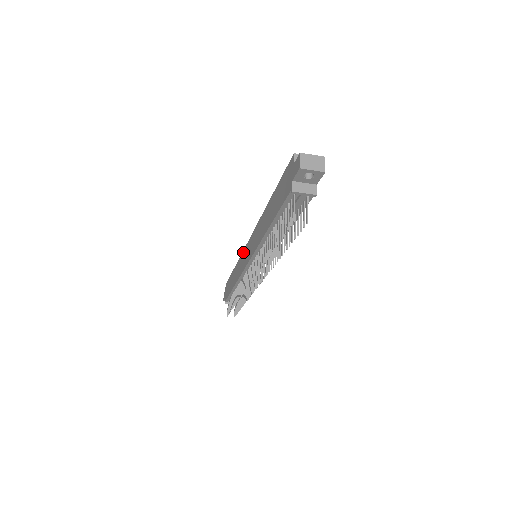
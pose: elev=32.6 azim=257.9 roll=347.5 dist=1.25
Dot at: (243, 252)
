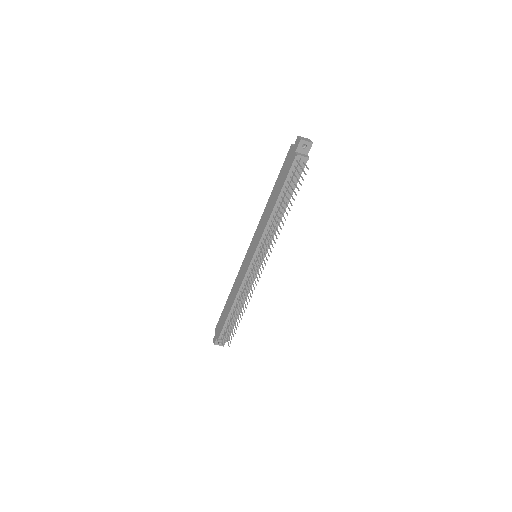
Dot at: (242, 264)
